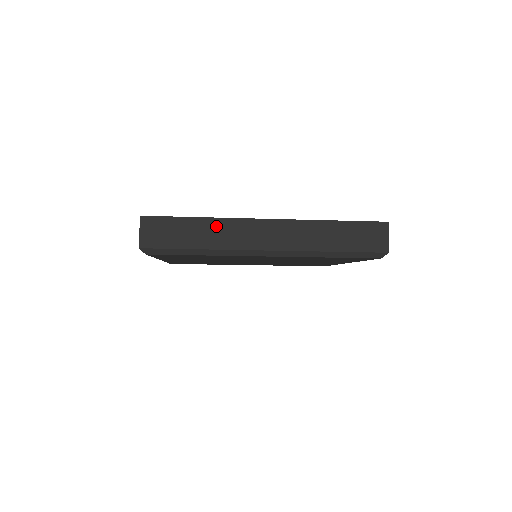
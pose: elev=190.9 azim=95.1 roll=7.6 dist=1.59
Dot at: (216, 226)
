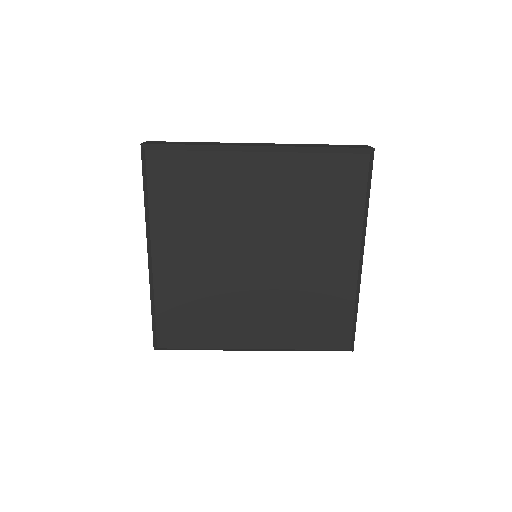
Dot at: (212, 143)
